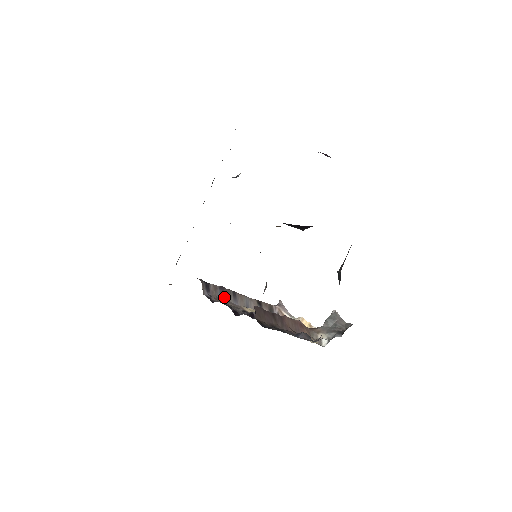
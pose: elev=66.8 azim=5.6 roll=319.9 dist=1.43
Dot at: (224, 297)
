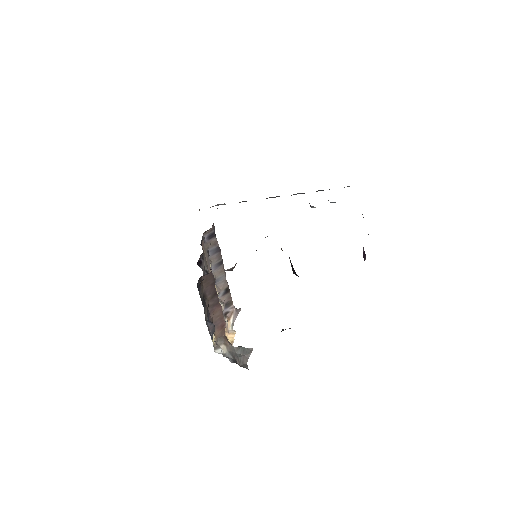
Dot at: (212, 255)
